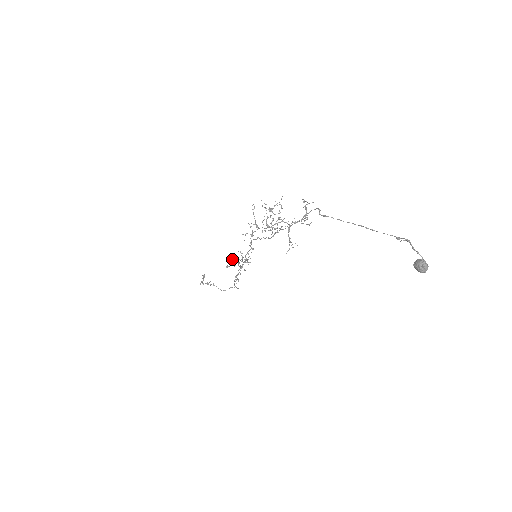
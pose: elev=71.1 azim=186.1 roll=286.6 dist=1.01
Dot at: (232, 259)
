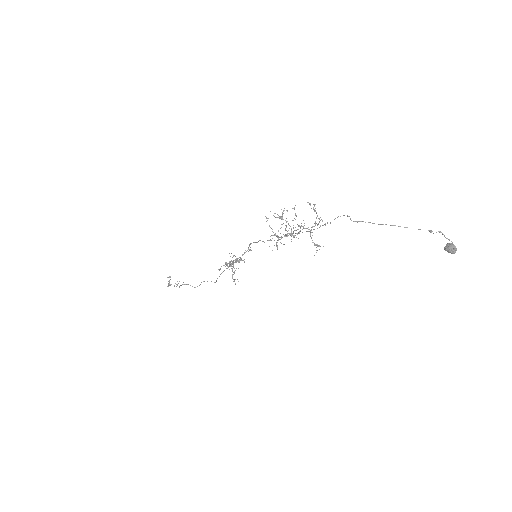
Dot at: (229, 263)
